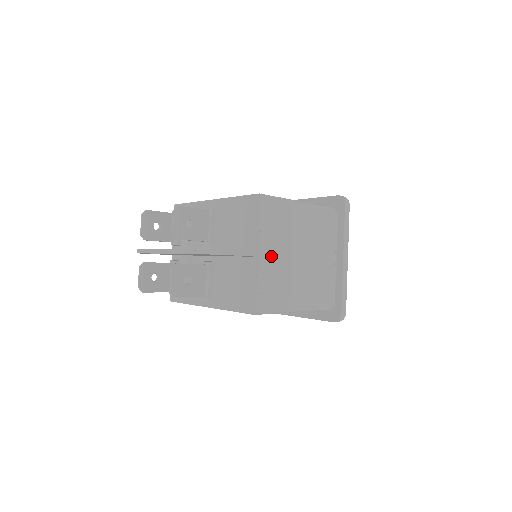
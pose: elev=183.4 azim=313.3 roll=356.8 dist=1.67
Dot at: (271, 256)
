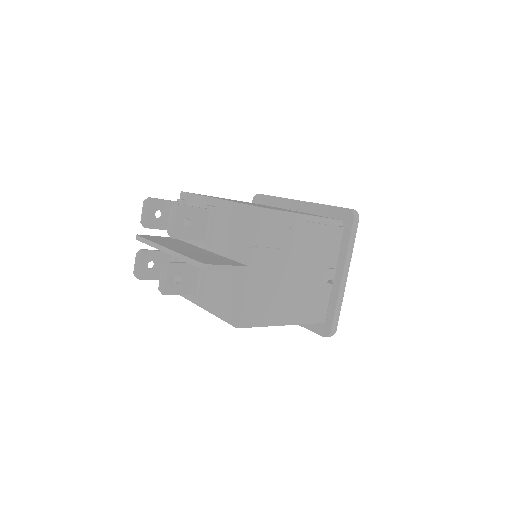
Dot at: (262, 271)
